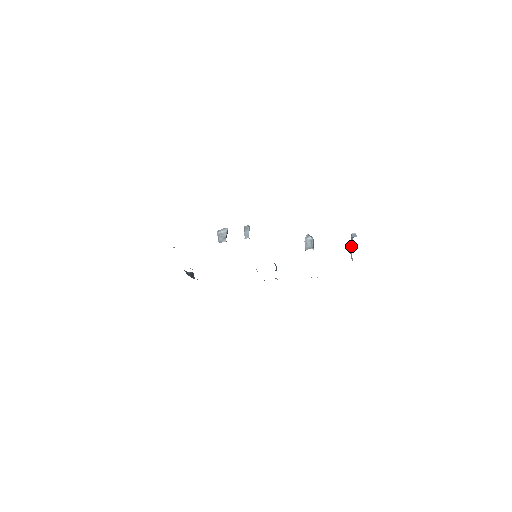
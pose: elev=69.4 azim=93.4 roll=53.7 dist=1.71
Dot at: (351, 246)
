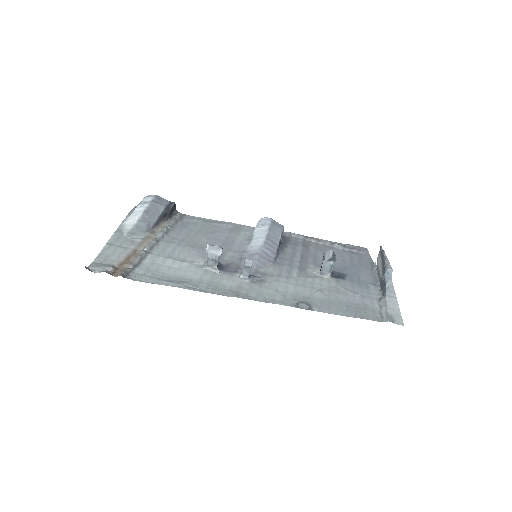
Dot at: (380, 273)
